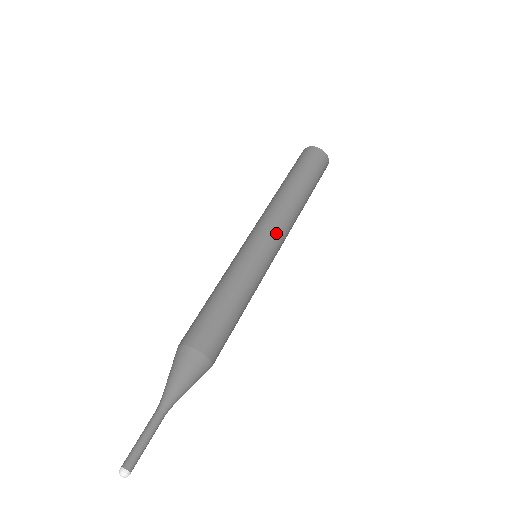
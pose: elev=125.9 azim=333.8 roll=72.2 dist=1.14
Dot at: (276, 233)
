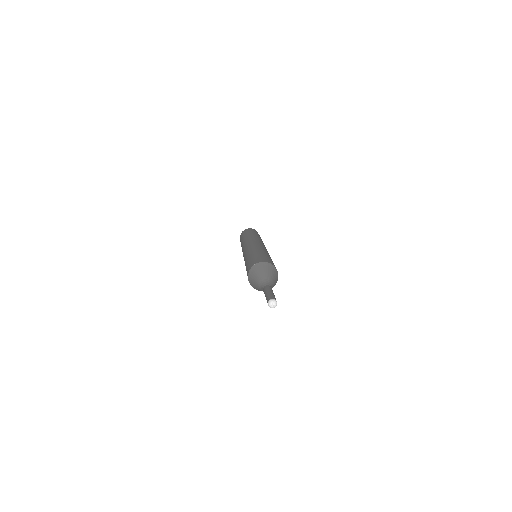
Dot at: (255, 241)
